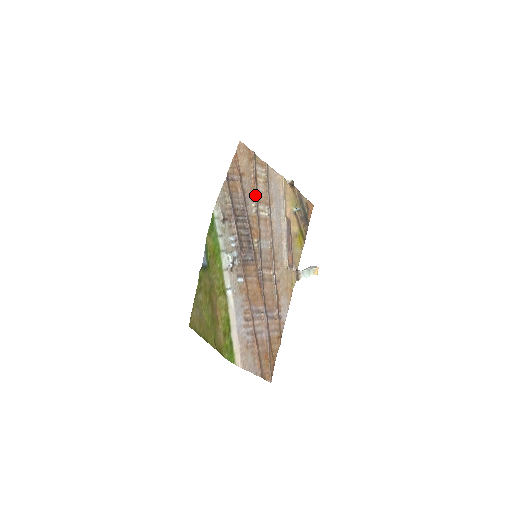
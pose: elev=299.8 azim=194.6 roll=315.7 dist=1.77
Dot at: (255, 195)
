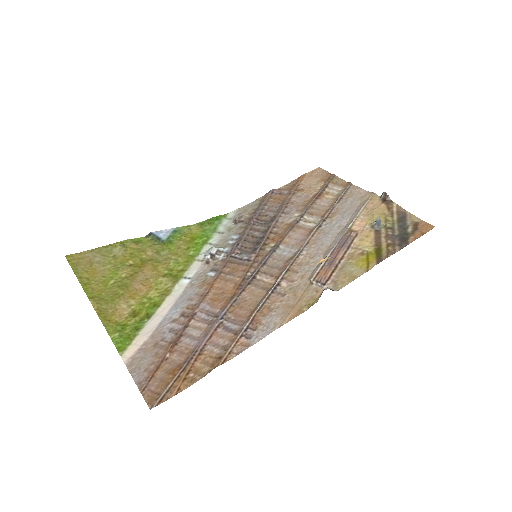
Dot at: (307, 207)
